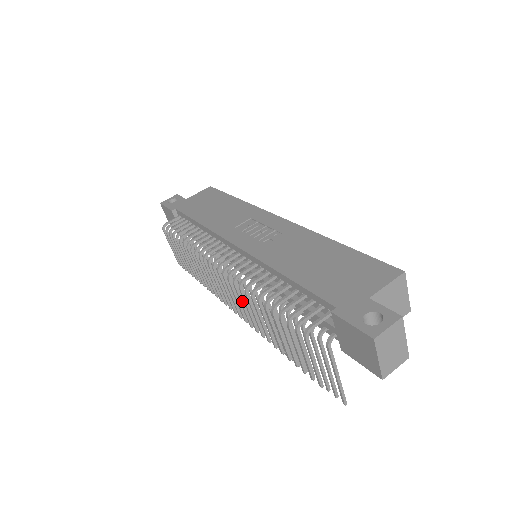
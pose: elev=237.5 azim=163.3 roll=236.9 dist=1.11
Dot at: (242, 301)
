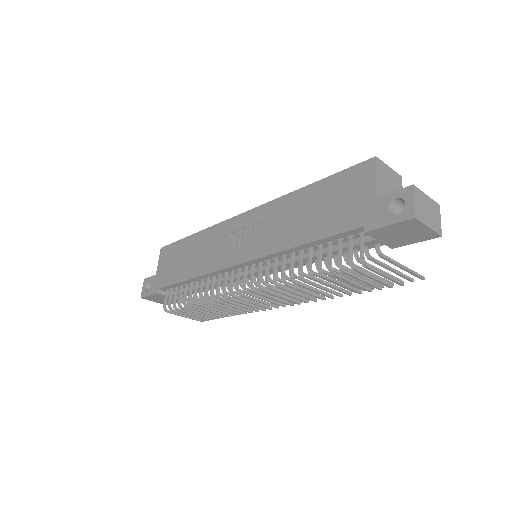
Dot at: (286, 294)
